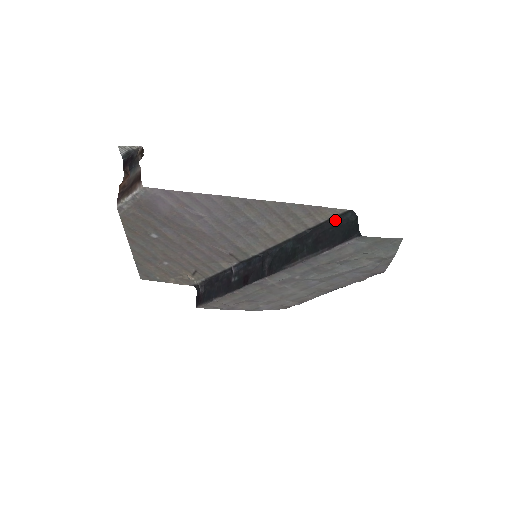
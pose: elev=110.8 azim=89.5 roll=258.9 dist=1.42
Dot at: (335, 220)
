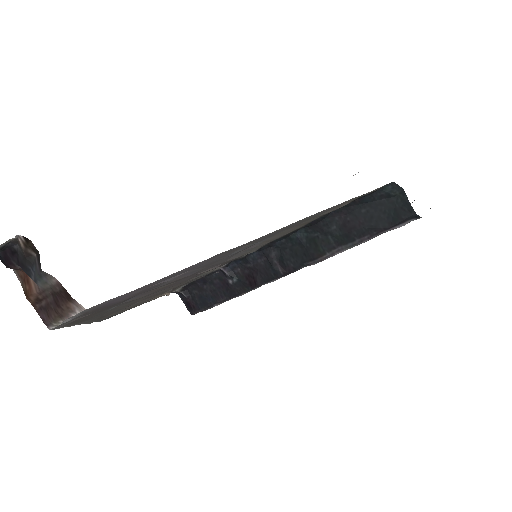
Dot at: (366, 197)
